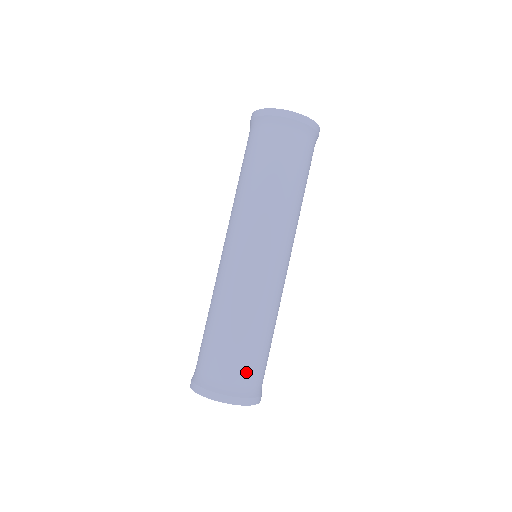
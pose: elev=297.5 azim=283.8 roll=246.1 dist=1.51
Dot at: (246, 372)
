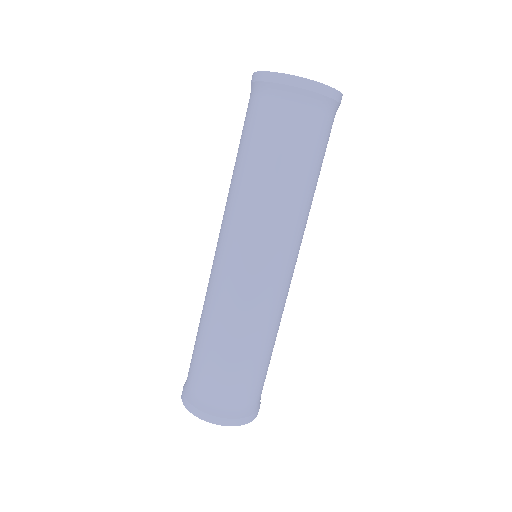
Dot at: (236, 393)
